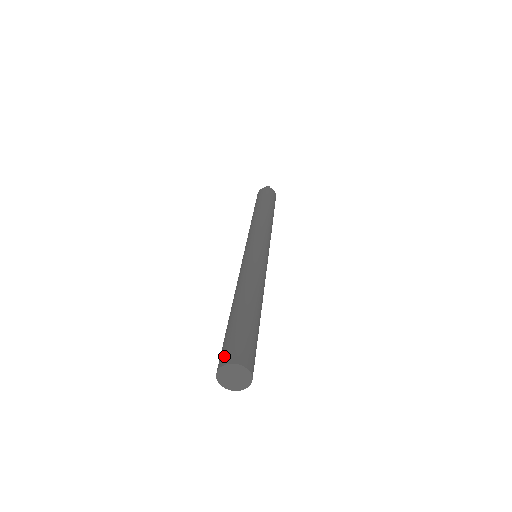
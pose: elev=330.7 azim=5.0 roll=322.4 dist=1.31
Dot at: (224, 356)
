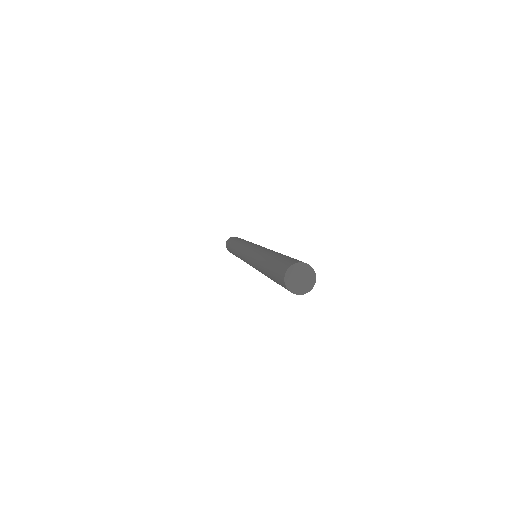
Dot at: (292, 261)
